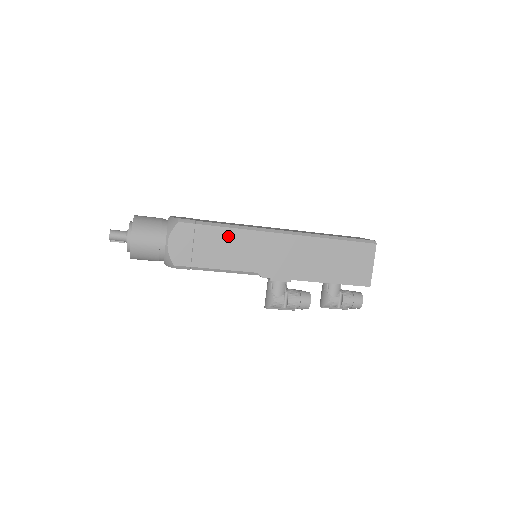
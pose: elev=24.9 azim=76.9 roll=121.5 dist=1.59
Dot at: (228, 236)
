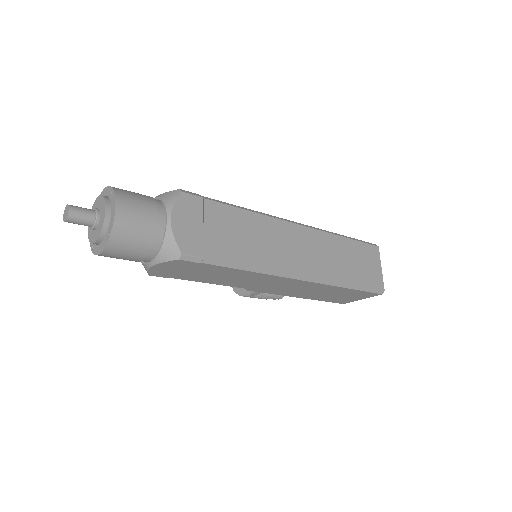
Dot at: (235, 273)
